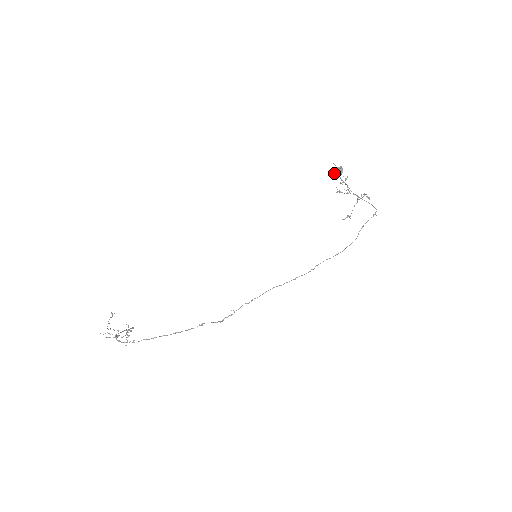
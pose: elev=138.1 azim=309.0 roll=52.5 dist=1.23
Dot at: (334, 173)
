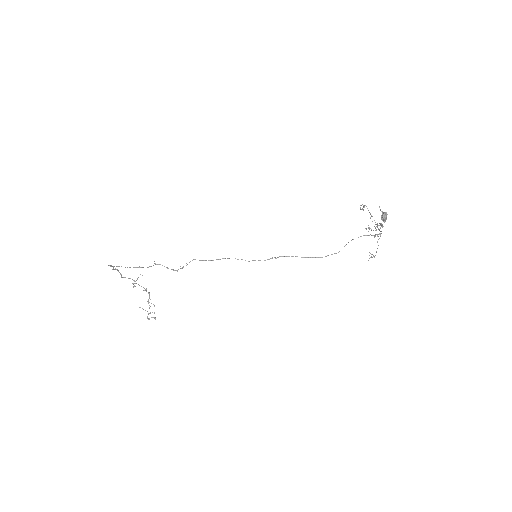
Dot at: (363, 205)
